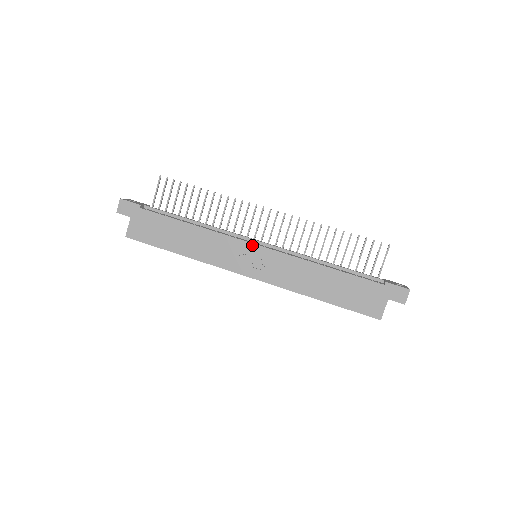
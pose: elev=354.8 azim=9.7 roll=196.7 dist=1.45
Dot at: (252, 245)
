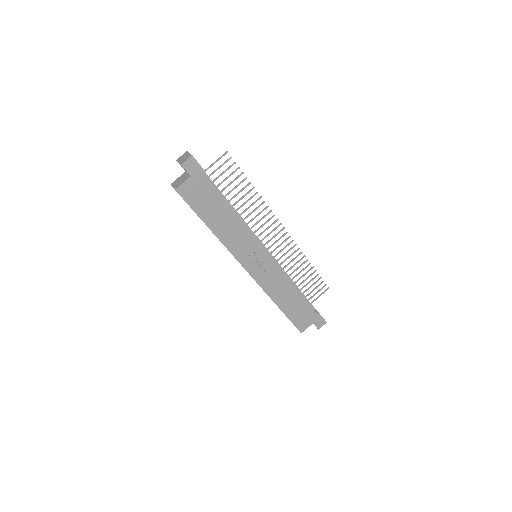
Dot at: (264, 251)
